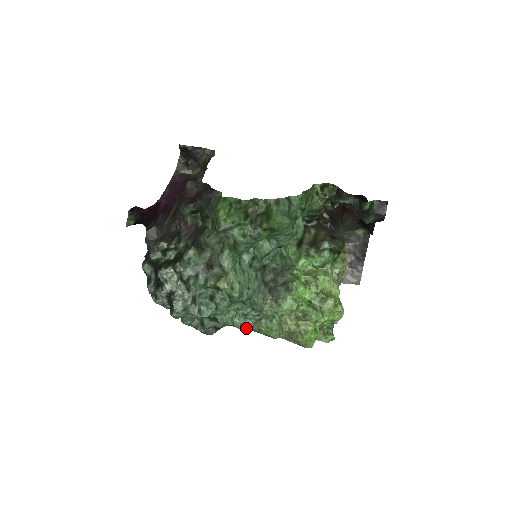
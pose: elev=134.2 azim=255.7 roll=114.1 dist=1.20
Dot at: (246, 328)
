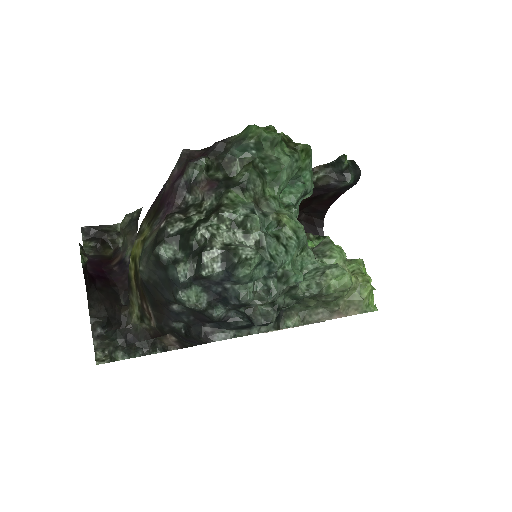
Dot at: (314, 288)
